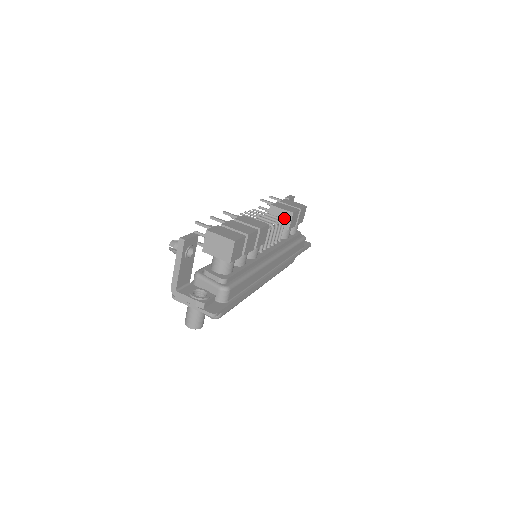
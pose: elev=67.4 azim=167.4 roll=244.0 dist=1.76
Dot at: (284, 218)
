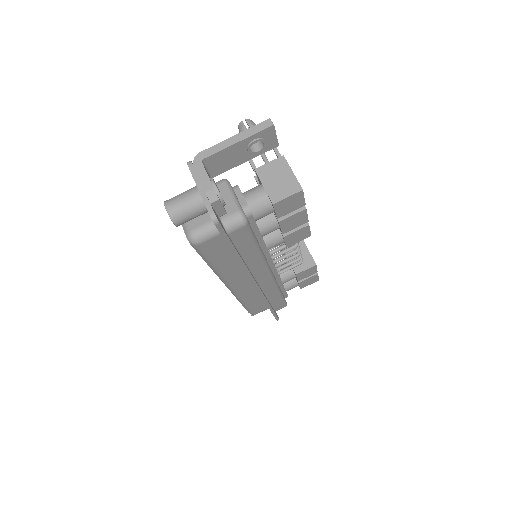
Dot at: (303, 261)
